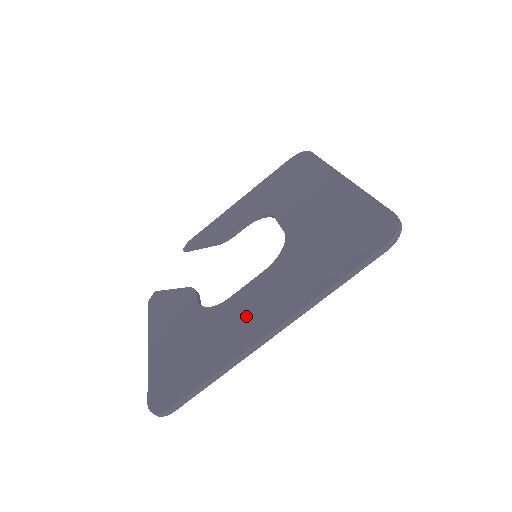
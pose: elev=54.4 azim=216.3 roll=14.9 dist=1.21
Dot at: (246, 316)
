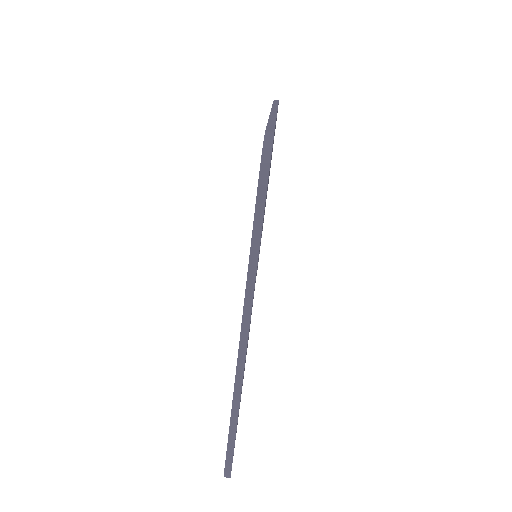
Dot at: occluded
